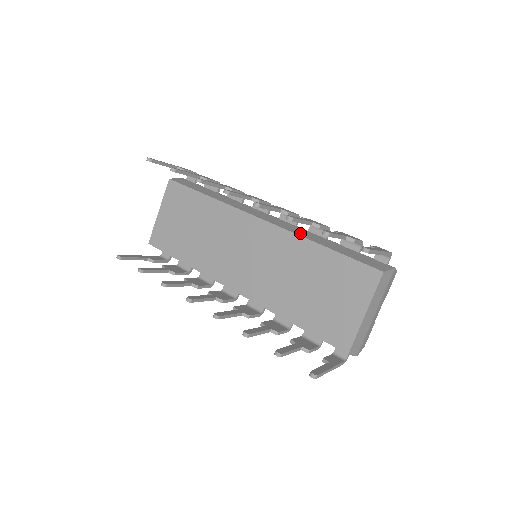
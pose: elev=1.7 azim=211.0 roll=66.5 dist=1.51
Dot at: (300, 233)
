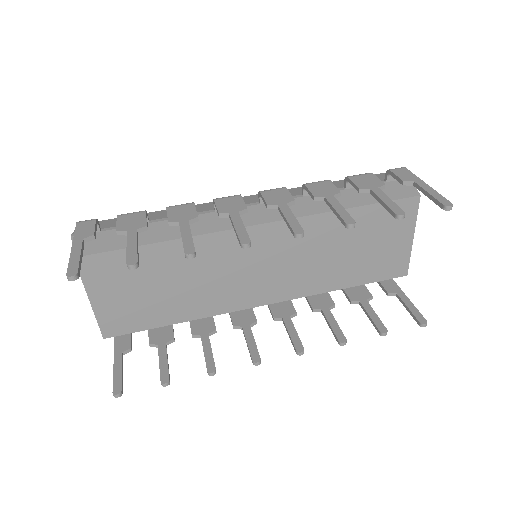
Dot at: (310, 209)
